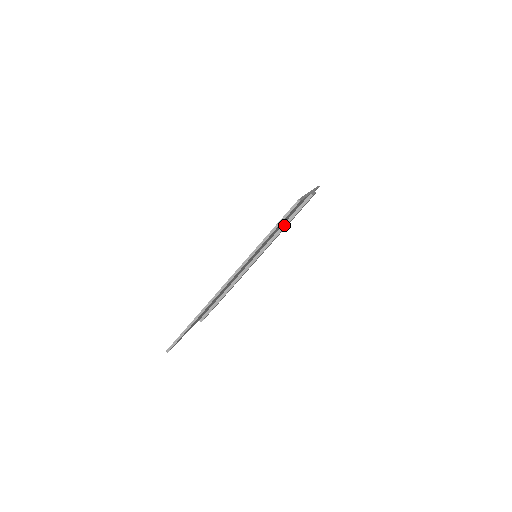
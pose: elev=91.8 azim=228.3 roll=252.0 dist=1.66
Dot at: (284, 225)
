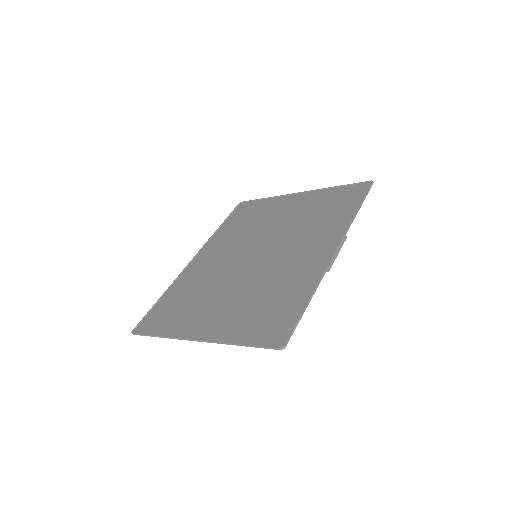
Dot at: (288, 271)
